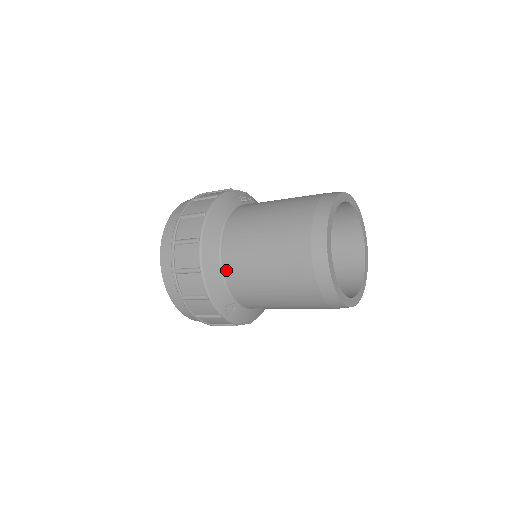
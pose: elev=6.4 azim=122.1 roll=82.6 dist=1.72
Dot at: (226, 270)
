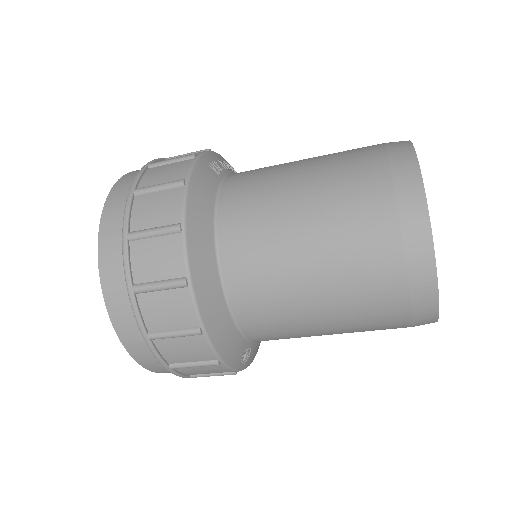
Dot at: (240, 313)
